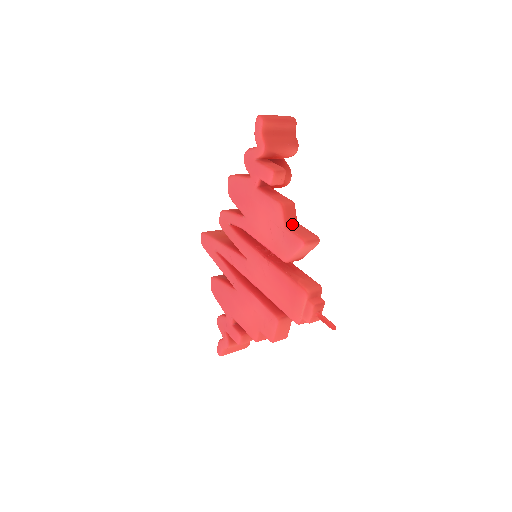
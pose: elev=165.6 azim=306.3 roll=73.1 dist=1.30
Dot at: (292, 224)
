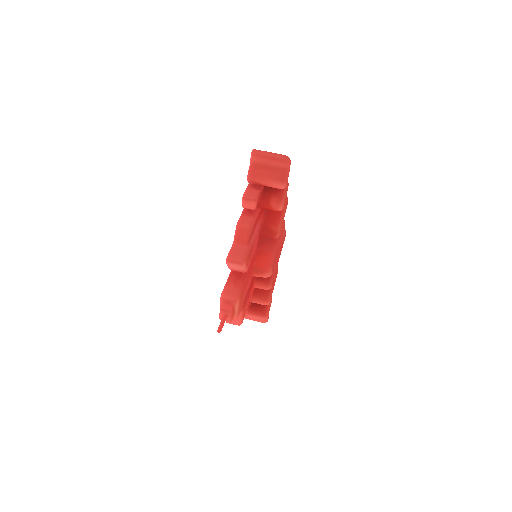
Dot at: (241, 243)
